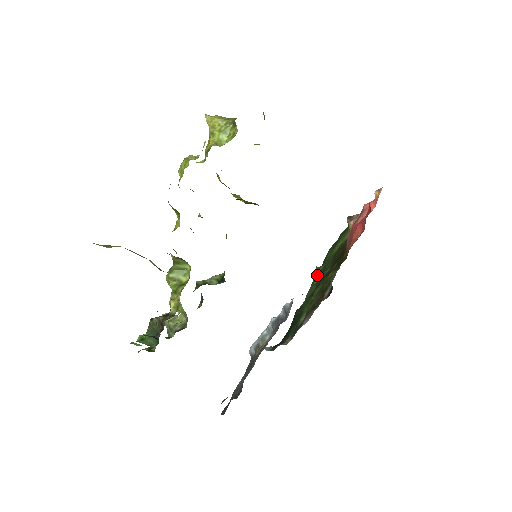
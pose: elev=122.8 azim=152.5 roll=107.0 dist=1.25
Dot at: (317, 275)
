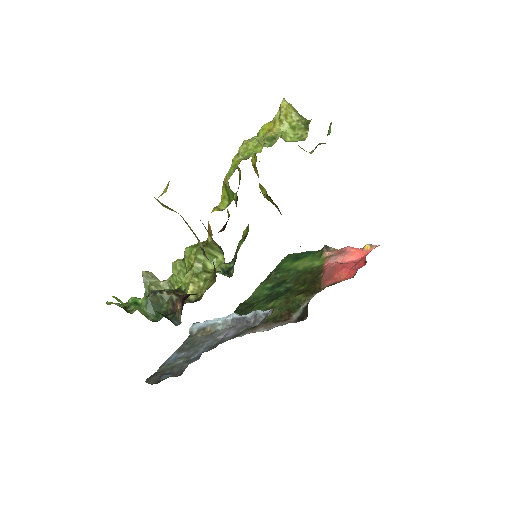
Dot at: (271, 279)
